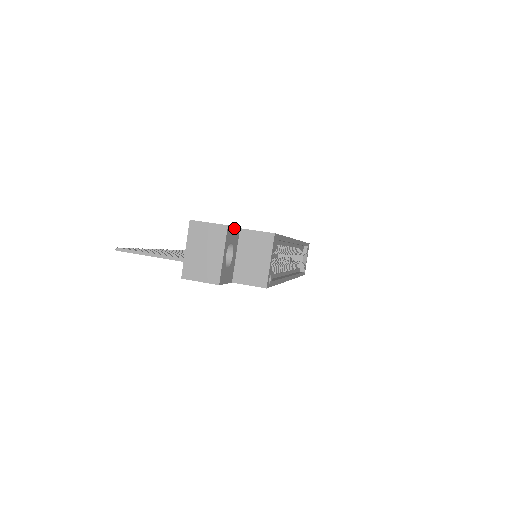
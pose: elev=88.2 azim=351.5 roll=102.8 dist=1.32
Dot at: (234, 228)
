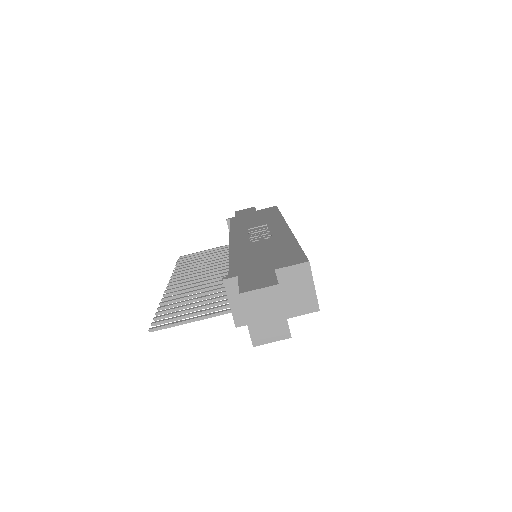
Dot at: (276, 277)
